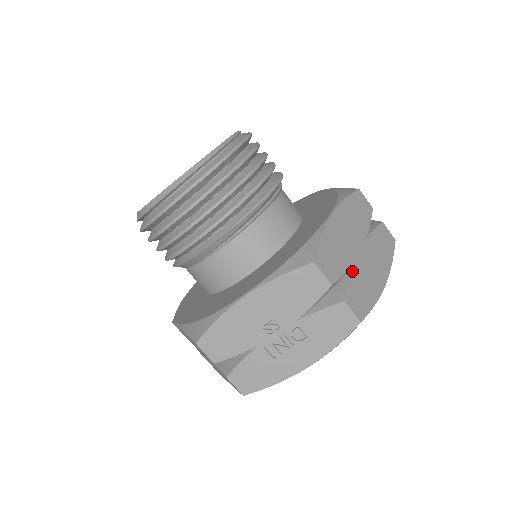
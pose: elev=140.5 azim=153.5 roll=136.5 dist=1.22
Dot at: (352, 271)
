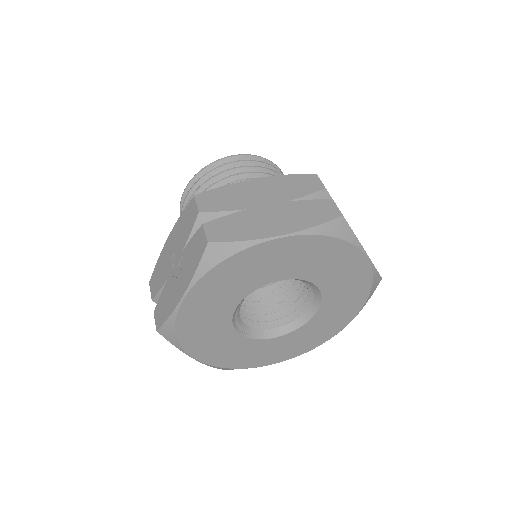
Dot at: (237, 213)
